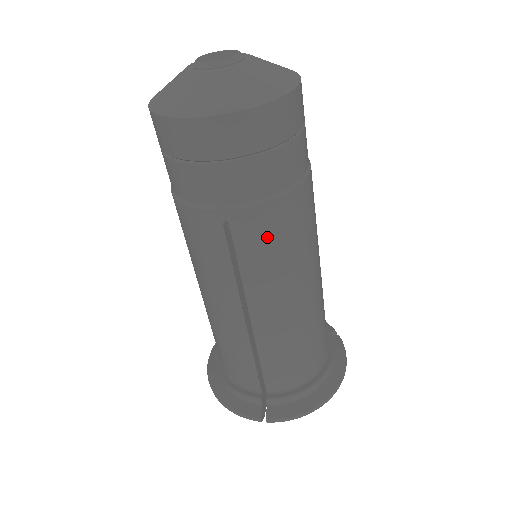
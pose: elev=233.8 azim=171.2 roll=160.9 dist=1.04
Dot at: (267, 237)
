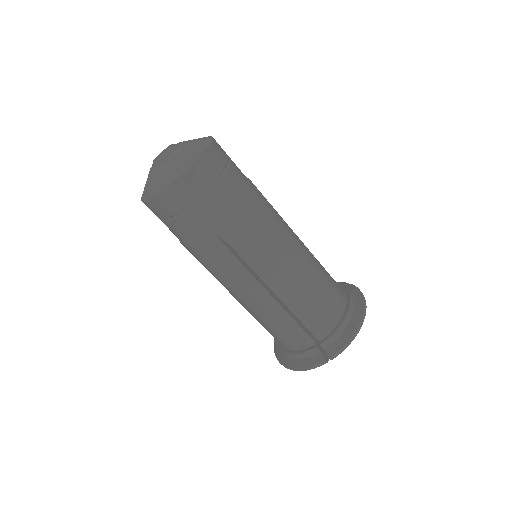
Dot at: (247, 230)
